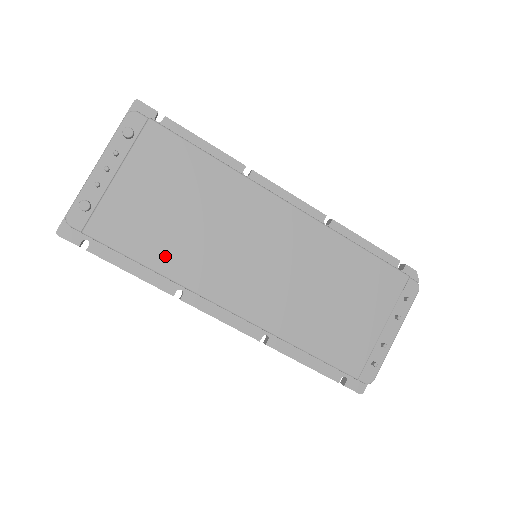
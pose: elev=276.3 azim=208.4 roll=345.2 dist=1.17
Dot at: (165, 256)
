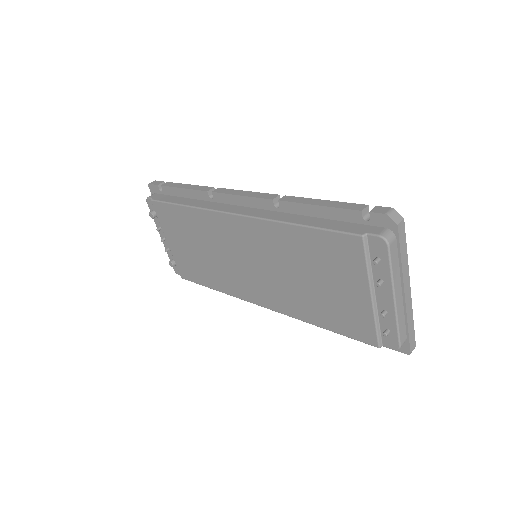
Dot at: (212, 280)
